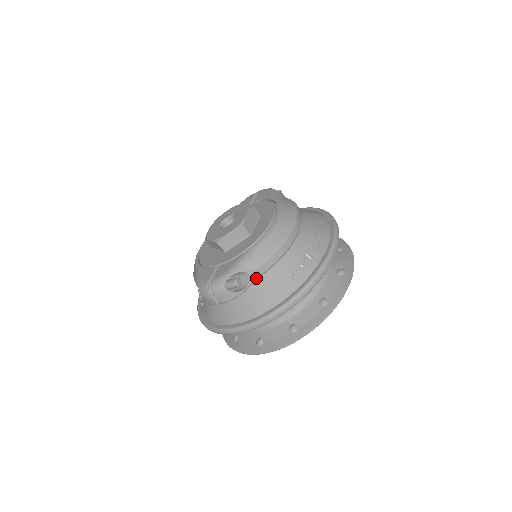
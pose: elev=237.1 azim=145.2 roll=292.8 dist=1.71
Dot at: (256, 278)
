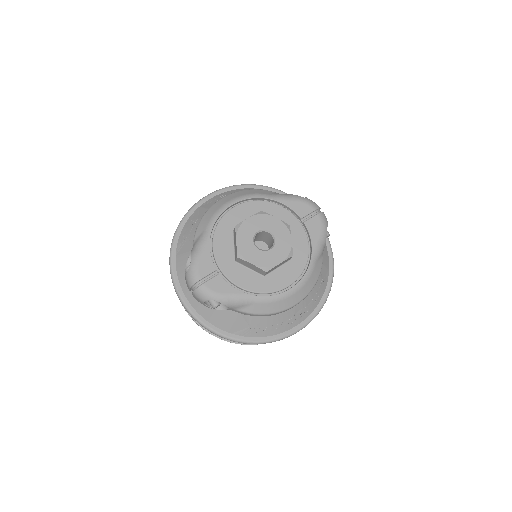
Dot at: (231, 310)
